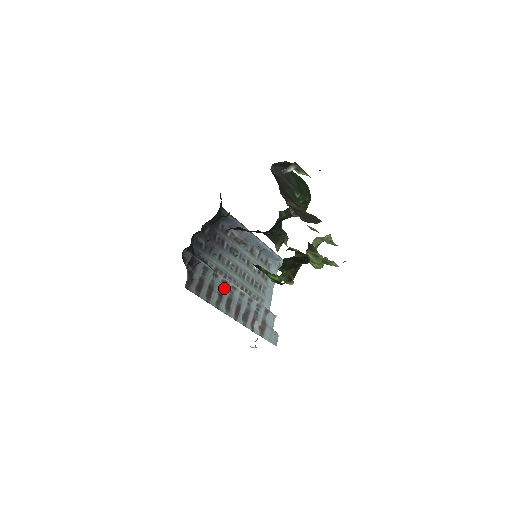
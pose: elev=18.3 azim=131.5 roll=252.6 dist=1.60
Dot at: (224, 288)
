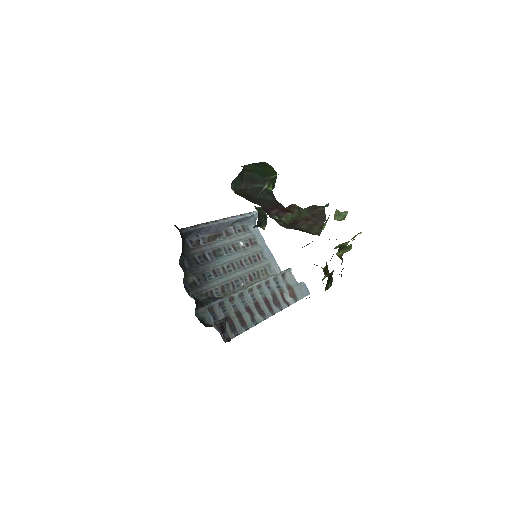
Dot at: (245, 300)
